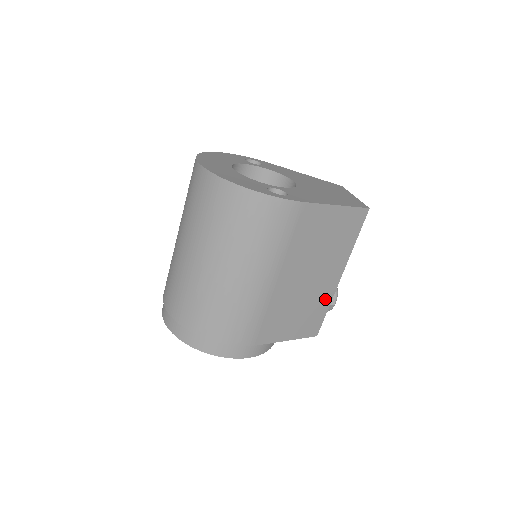
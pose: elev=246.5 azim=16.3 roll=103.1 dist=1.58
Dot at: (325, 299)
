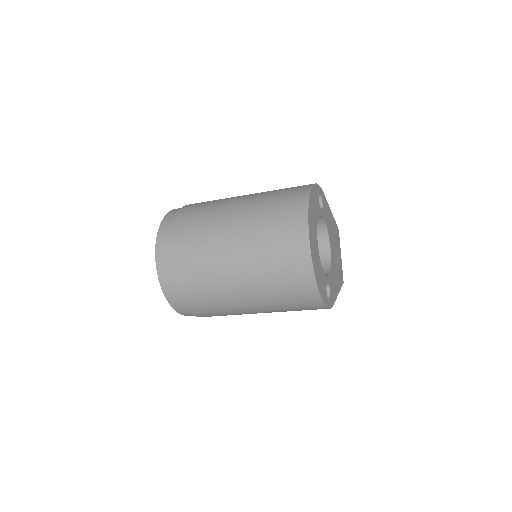
Dot at: occluded
